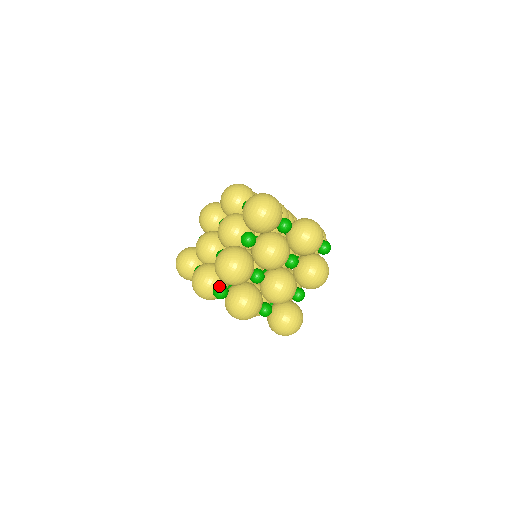
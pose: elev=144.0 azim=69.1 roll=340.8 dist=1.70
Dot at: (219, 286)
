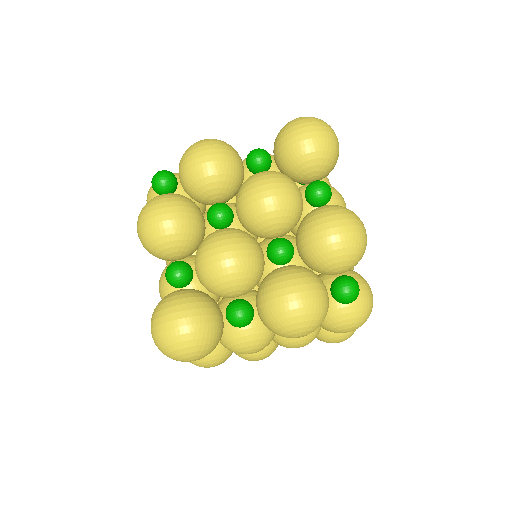
Dot at: occluded
